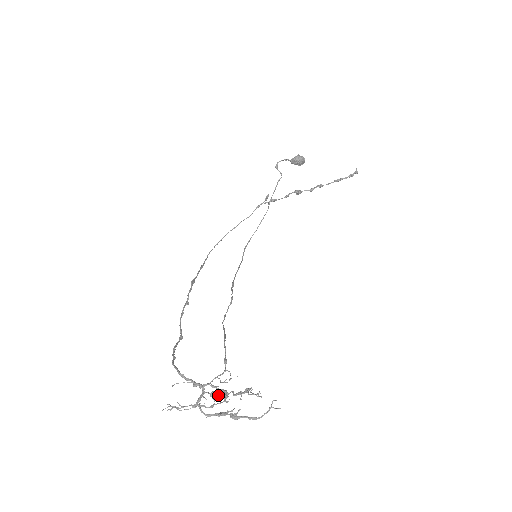
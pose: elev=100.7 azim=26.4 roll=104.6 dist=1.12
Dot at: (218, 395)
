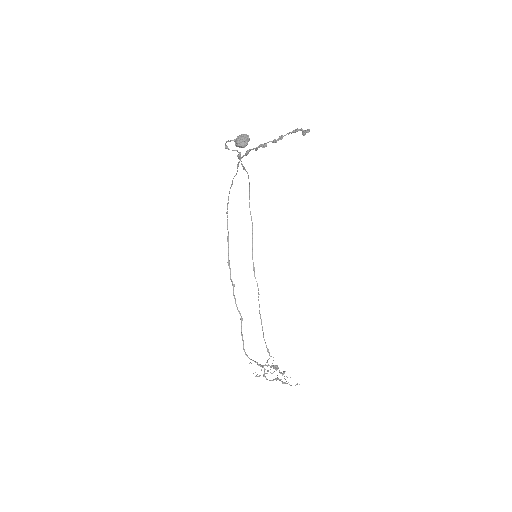
Dot at: occluded
